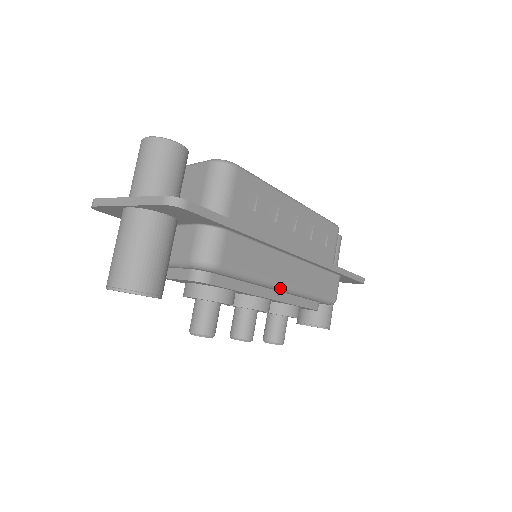
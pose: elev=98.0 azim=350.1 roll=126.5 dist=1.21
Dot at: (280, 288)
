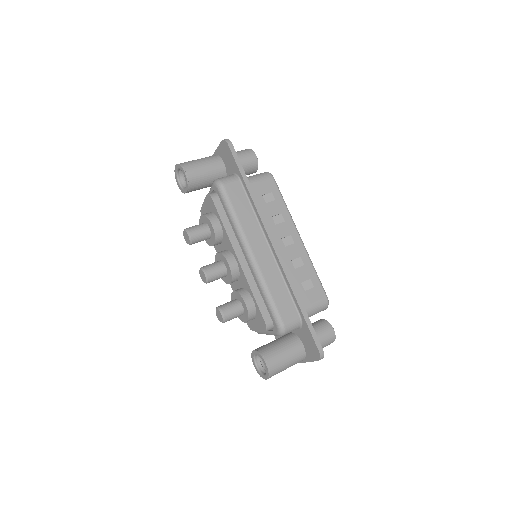
Dot at: (246, 249)
